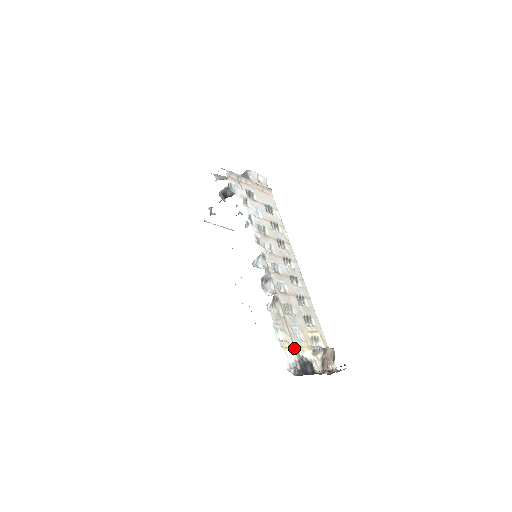
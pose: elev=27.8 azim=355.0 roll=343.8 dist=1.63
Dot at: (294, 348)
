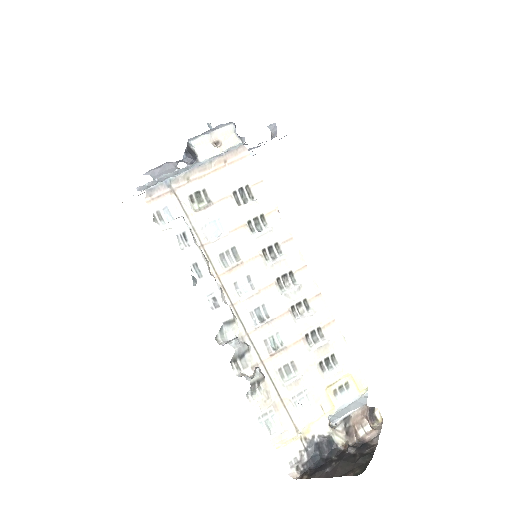
Dot at: (296, 435)
